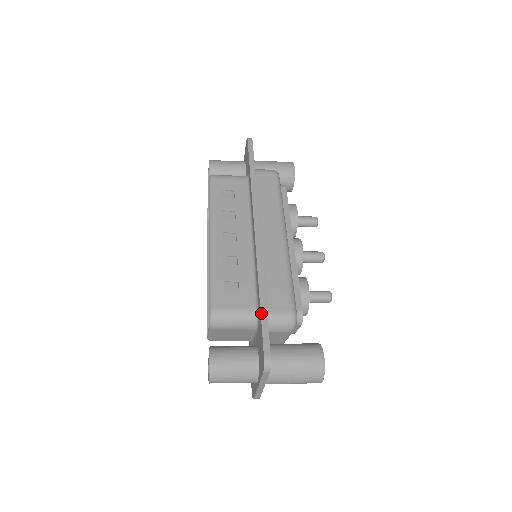
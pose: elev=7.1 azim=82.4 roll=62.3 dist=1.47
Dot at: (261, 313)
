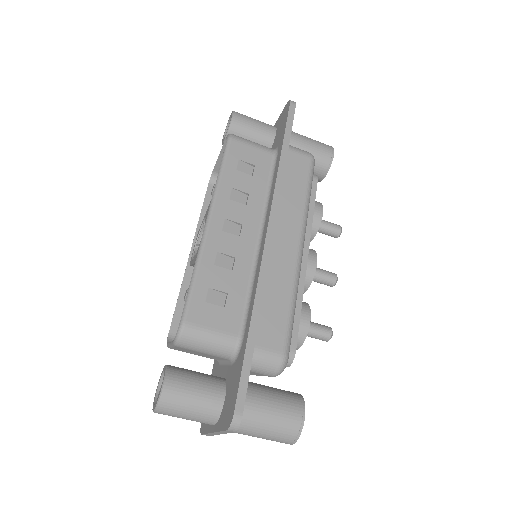
Dot at: (246, 350)
